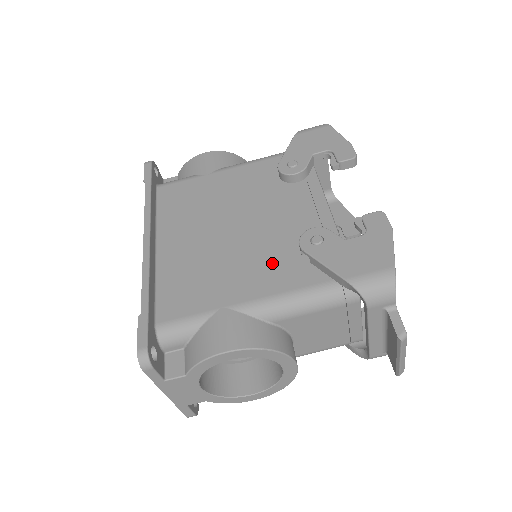
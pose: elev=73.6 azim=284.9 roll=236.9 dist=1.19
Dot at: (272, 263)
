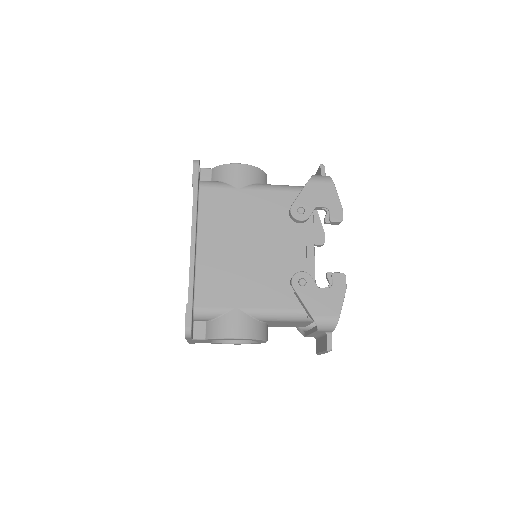
Dot at: (271, 285)
